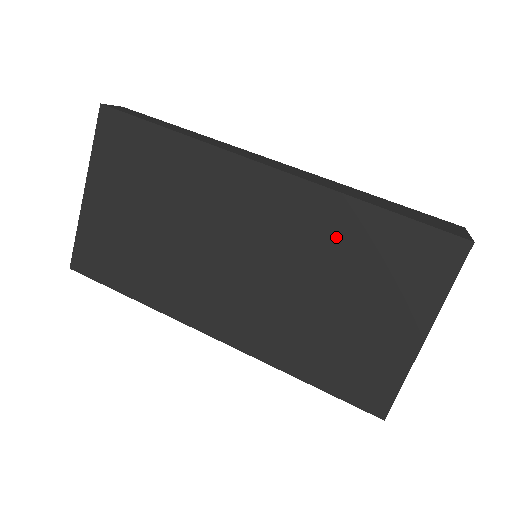
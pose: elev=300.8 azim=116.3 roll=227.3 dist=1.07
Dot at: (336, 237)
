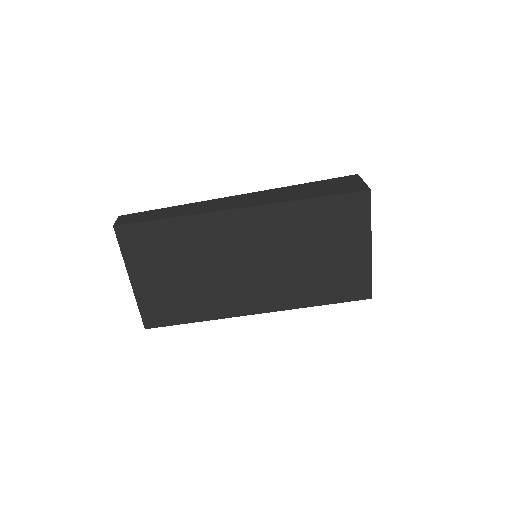
Dot at: (300, 225)
